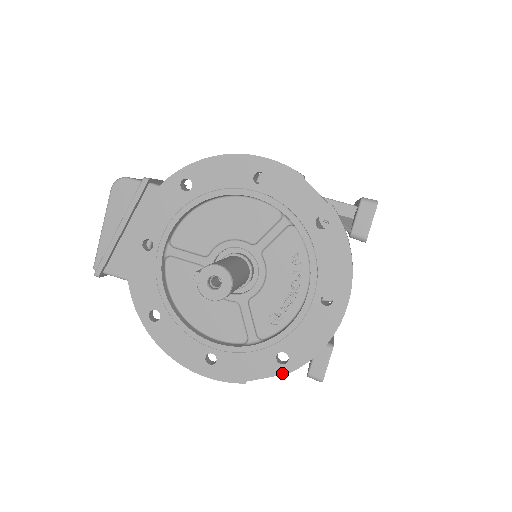
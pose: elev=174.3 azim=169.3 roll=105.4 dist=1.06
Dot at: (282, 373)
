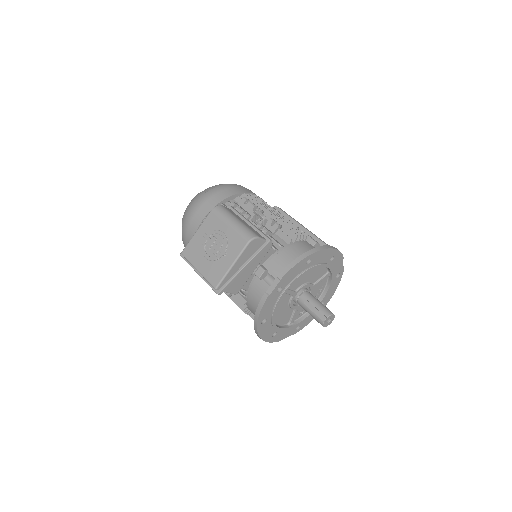
Dot at: occluded
